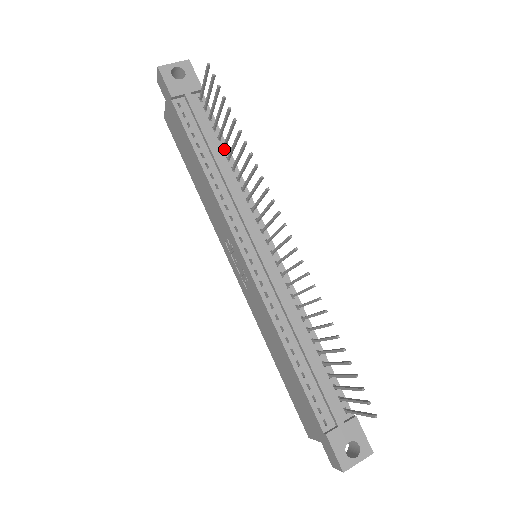
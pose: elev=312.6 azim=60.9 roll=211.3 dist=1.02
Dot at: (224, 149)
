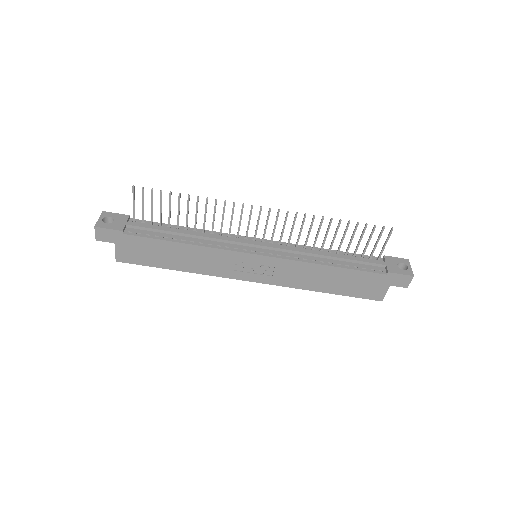
Dot at: (178, 228)
